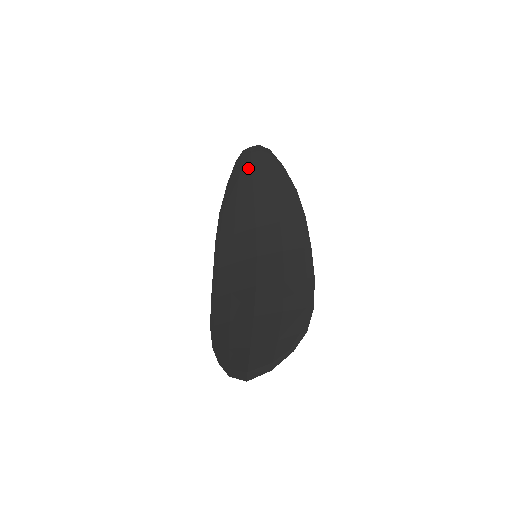
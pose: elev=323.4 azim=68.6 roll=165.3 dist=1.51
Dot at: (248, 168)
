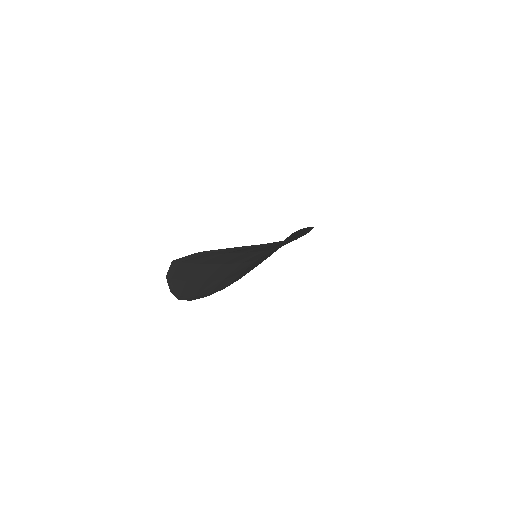
Dot at: occluded
